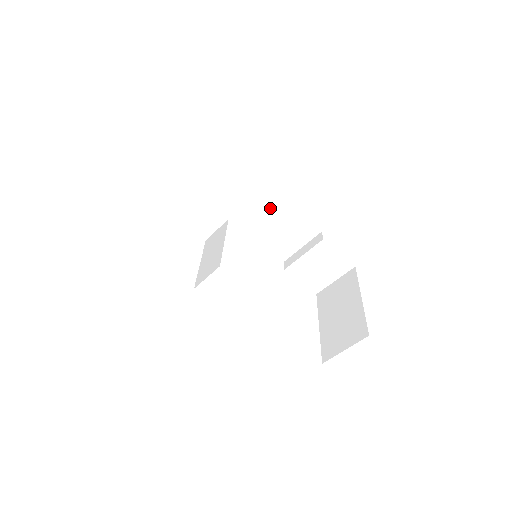
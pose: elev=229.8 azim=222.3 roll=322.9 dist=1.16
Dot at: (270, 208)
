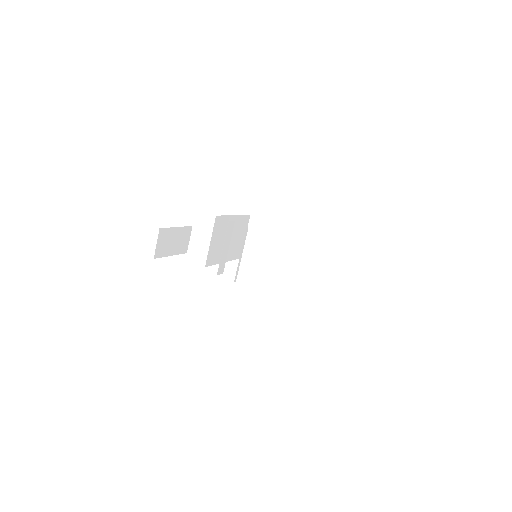
Dot at: (279, 237)
